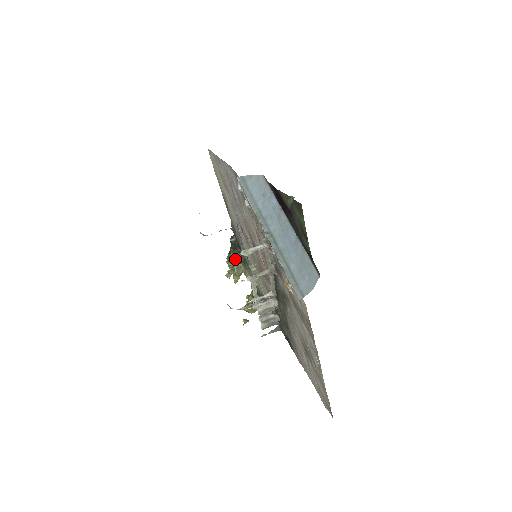
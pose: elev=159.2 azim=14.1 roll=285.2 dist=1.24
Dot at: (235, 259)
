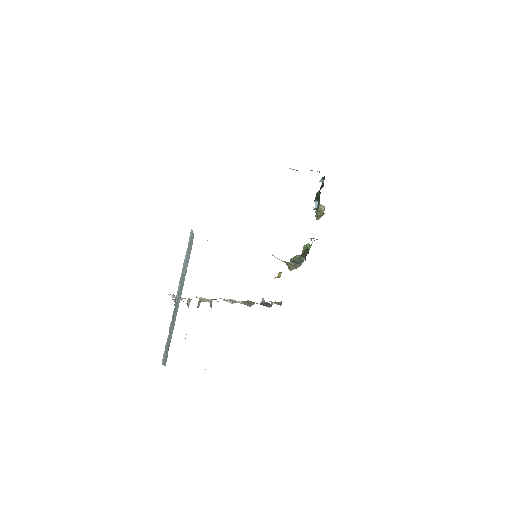
Dot at: (316, 202)
